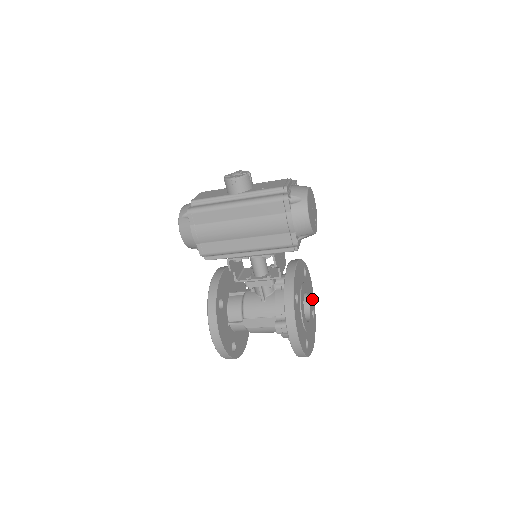
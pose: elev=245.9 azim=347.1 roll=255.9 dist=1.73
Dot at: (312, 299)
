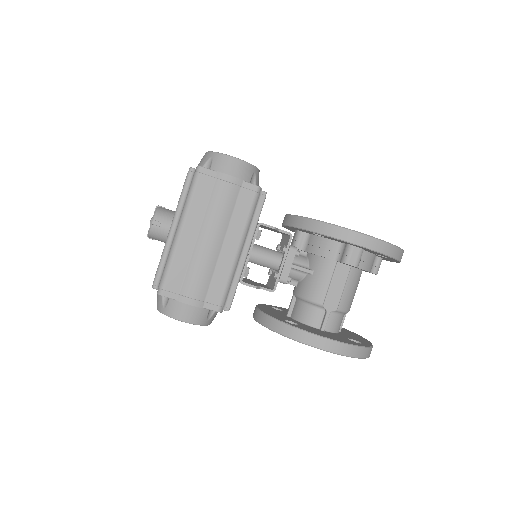
Dot at: occluded
